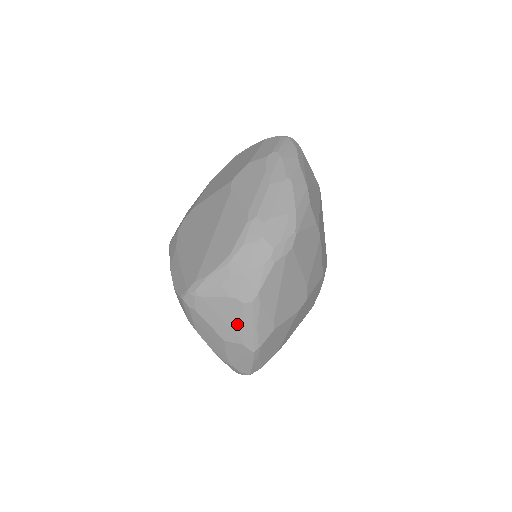
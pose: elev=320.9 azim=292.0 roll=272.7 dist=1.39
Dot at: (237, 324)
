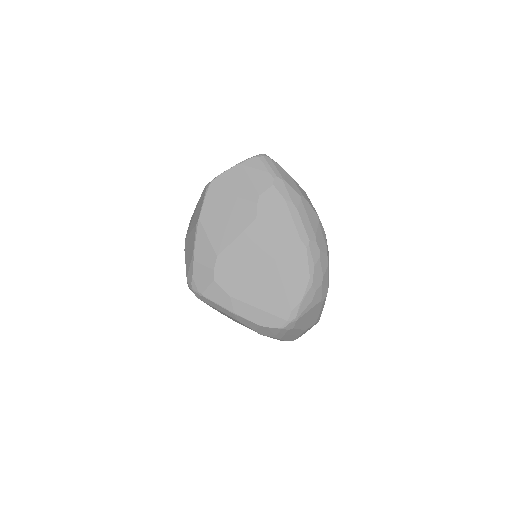
Dot at: (317, 315)
